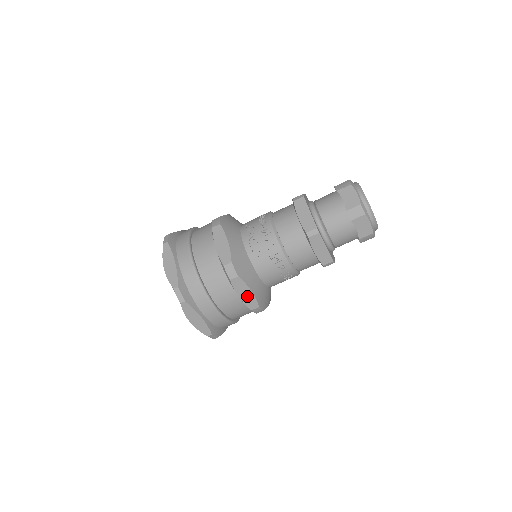
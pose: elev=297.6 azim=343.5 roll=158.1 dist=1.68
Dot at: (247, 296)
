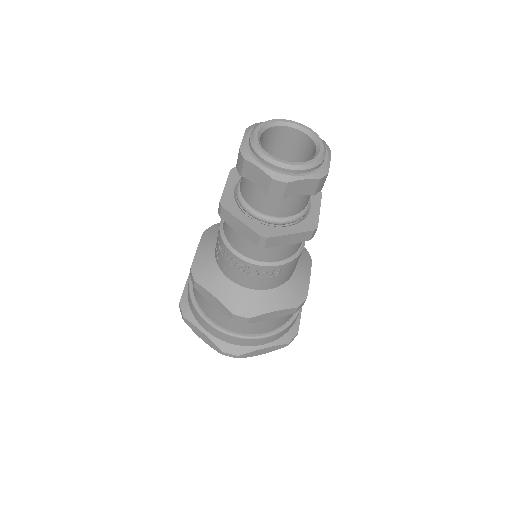
Dot at: (216, 303)
